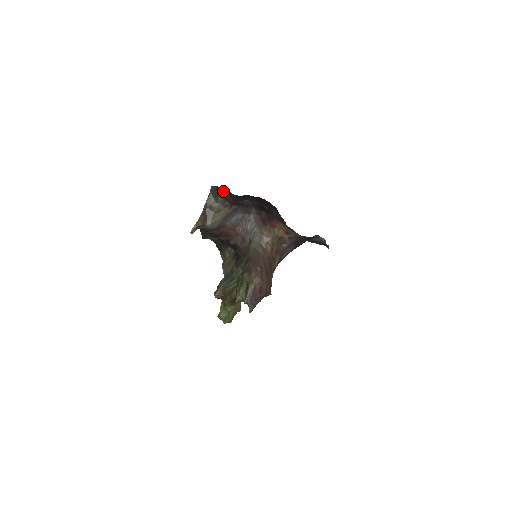
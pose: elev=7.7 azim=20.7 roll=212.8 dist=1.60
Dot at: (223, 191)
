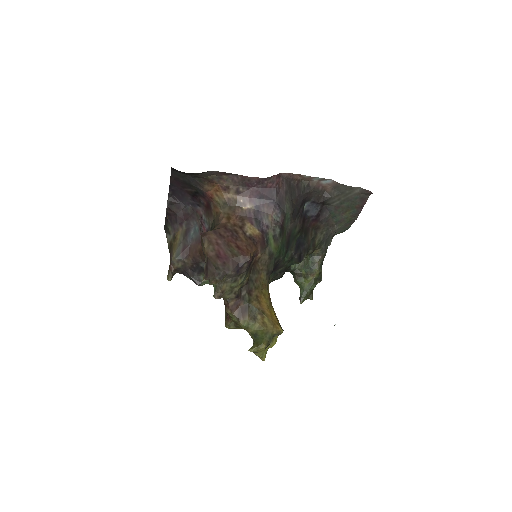
Dot at: (166, 220)
